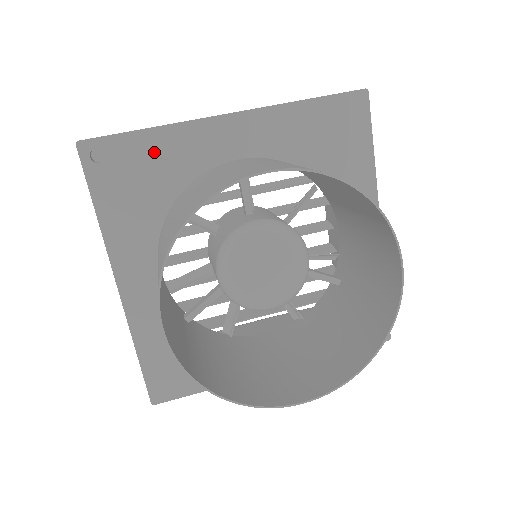
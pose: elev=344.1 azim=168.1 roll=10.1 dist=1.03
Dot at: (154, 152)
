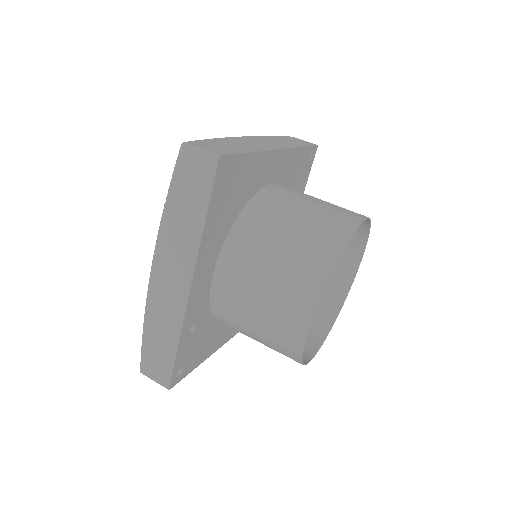
Dot at: (189, 338)
